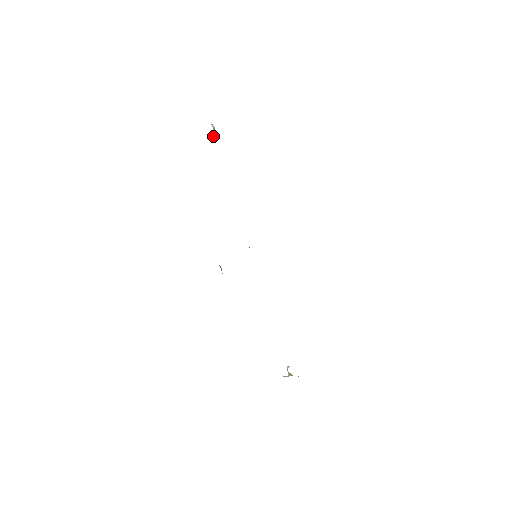
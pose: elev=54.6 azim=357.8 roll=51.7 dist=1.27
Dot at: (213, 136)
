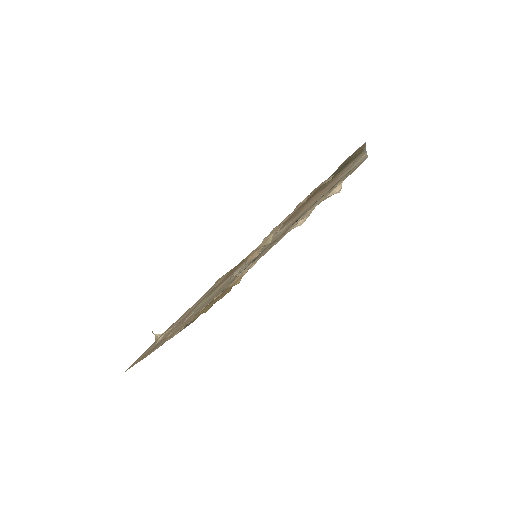
Dot at: (334, 191)
